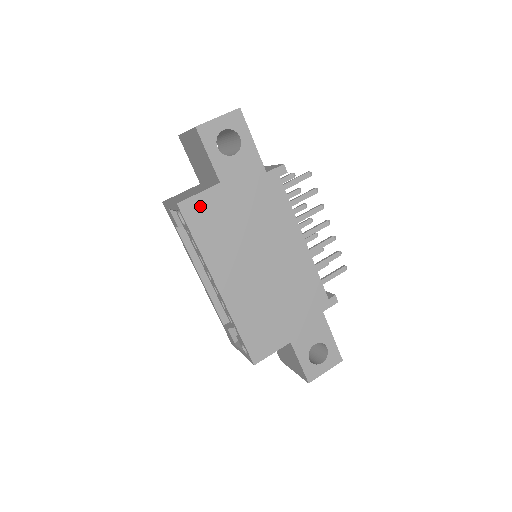
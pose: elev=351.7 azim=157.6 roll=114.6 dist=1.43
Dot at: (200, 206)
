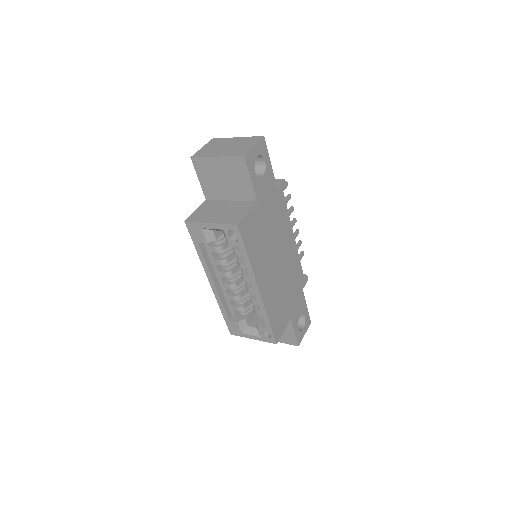
Dot at: (249, 224)
